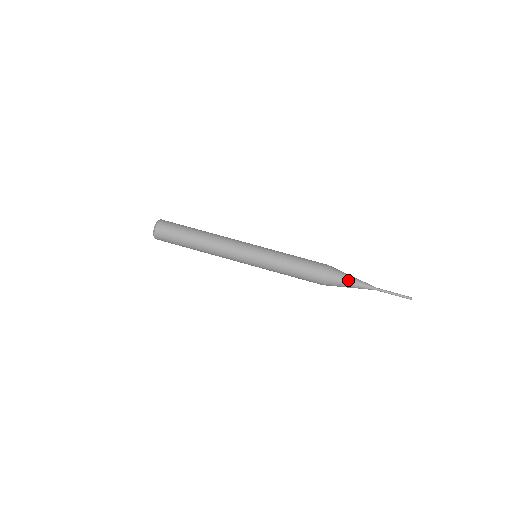
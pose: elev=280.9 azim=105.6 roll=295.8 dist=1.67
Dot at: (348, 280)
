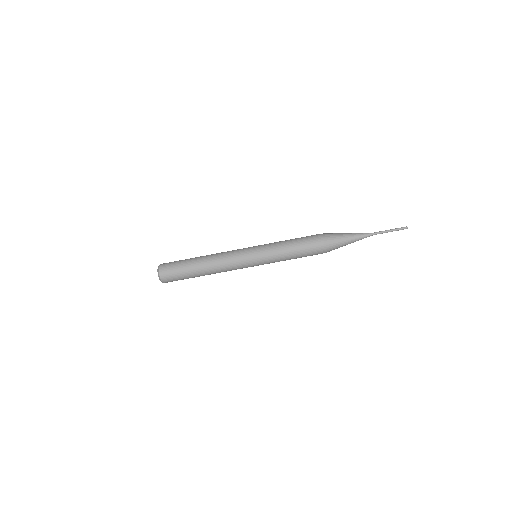
Dot at: (345, 244)
